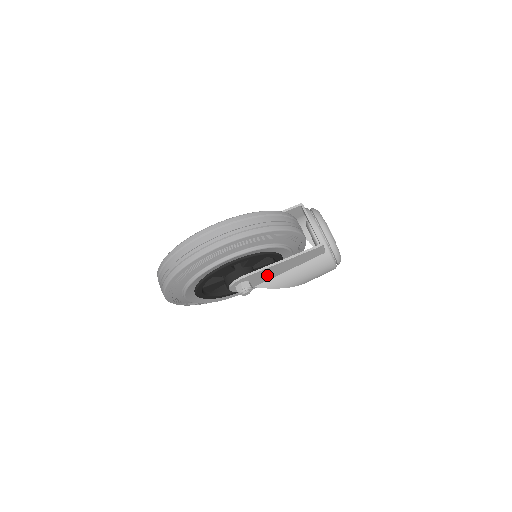
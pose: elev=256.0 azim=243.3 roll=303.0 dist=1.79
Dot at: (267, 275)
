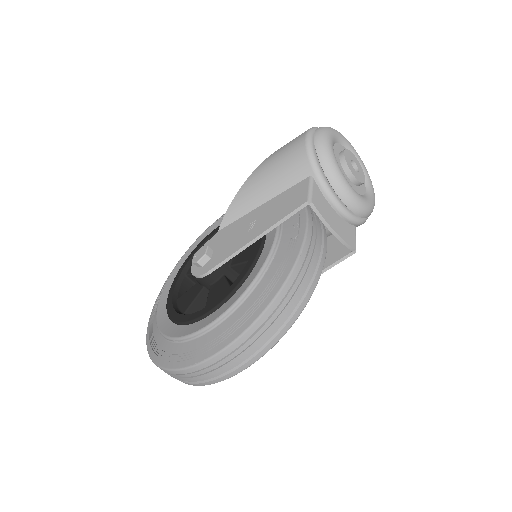
Dot at: occluded
